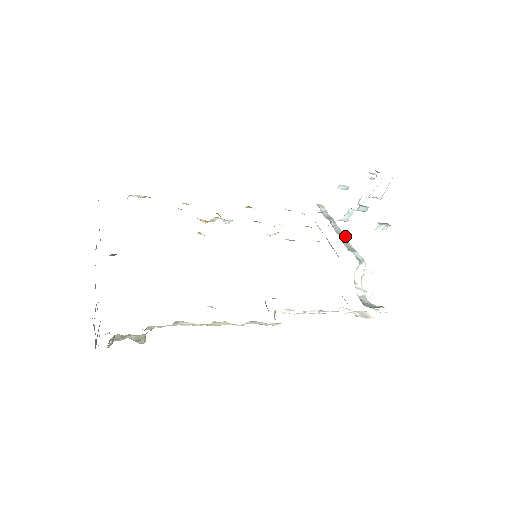
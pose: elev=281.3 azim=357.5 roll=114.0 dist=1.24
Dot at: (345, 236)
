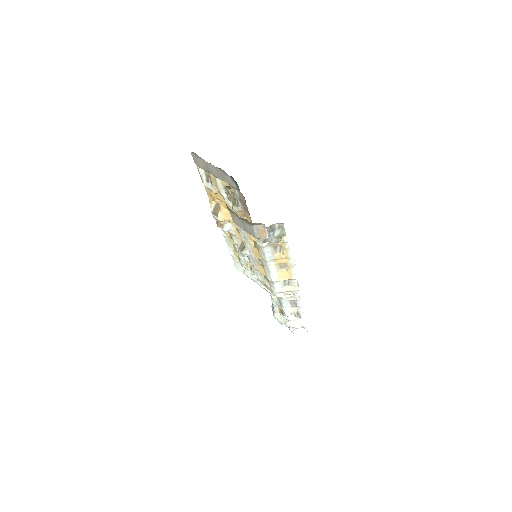
Dot at: occluded
